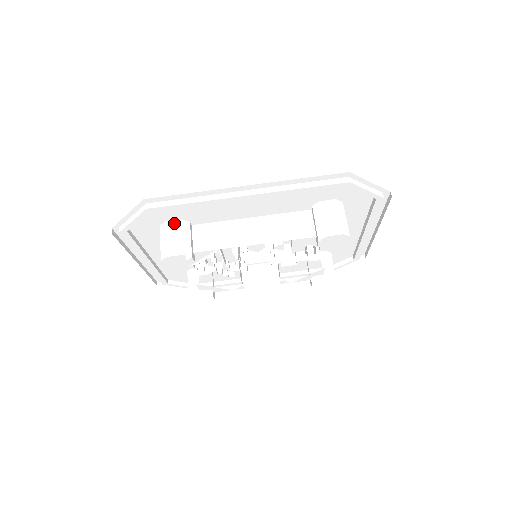
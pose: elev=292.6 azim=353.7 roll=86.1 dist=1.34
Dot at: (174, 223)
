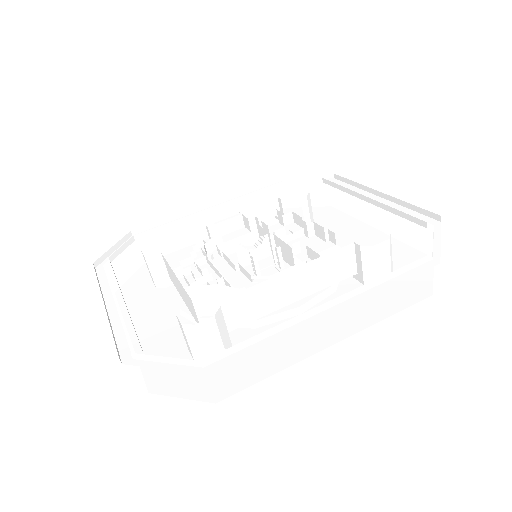
Dot at: (207, 323)
